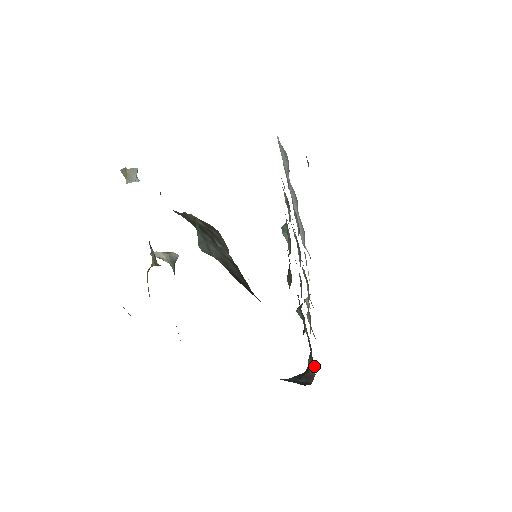
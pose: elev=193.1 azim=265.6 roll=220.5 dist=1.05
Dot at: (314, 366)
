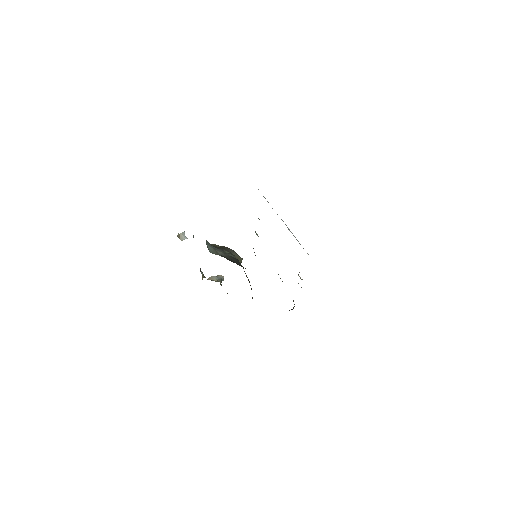
Dot at: occluded
